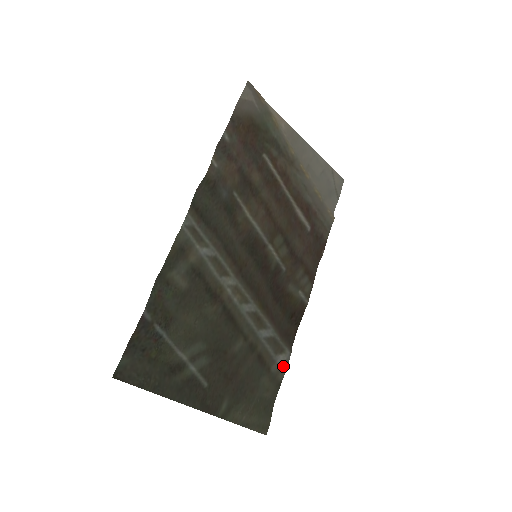
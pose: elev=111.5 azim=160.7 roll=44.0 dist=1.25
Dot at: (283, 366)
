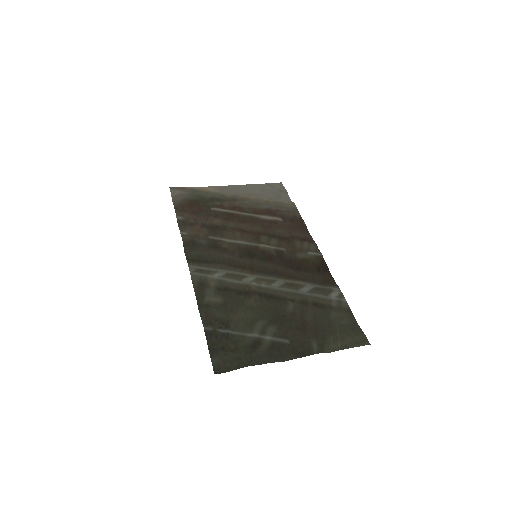
Dot at: (340, 299)
